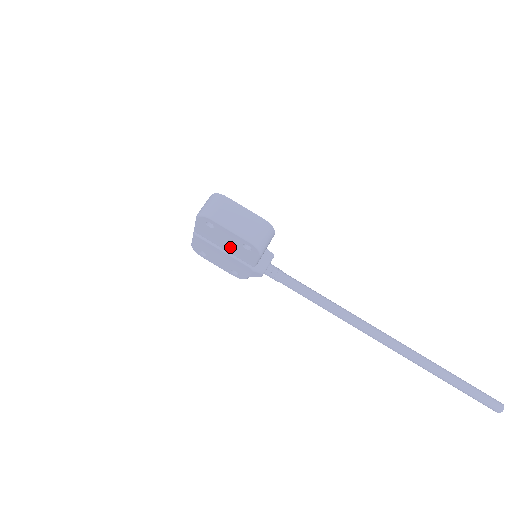
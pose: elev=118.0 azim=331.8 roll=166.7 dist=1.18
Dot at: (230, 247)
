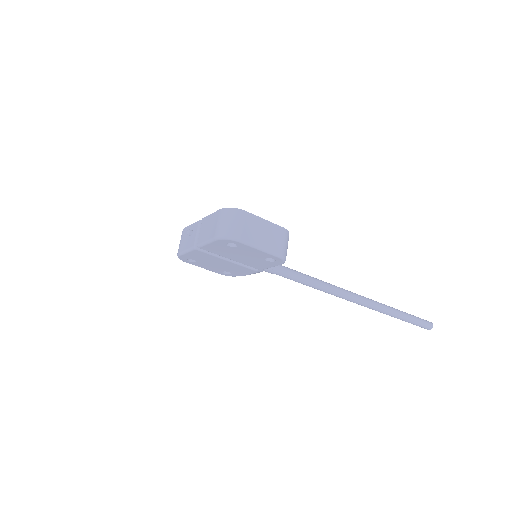
Dot at: (243, 259)
